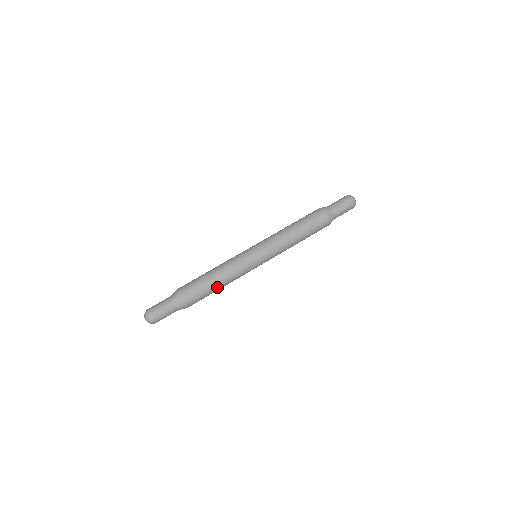
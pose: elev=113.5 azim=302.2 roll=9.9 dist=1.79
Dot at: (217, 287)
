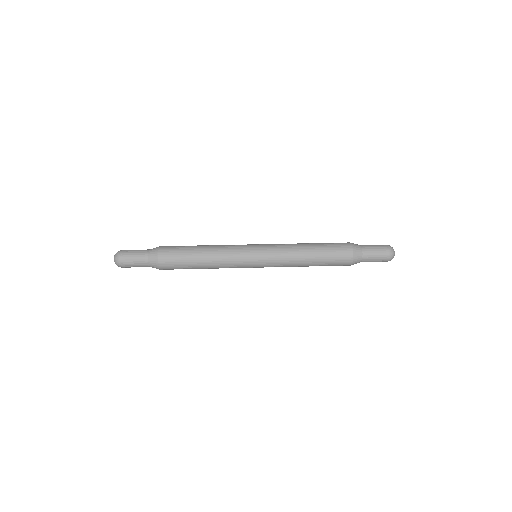
Dot at: (198, 262)
